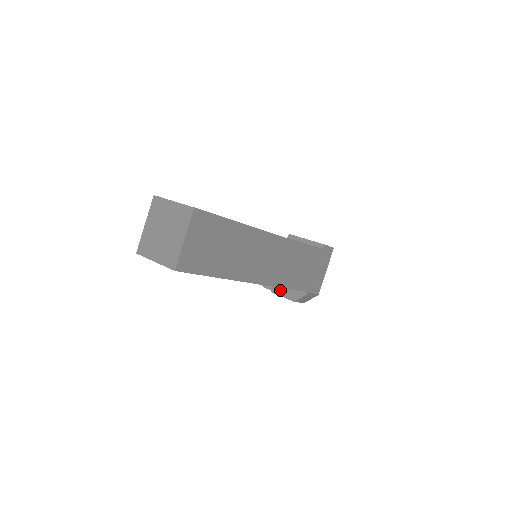
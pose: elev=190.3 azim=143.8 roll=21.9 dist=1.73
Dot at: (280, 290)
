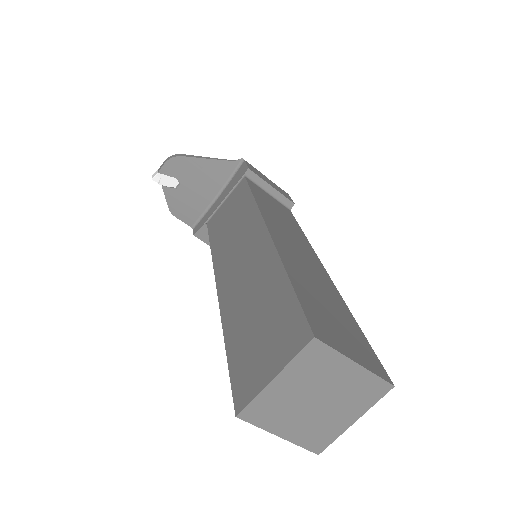
Dot at: occluded
